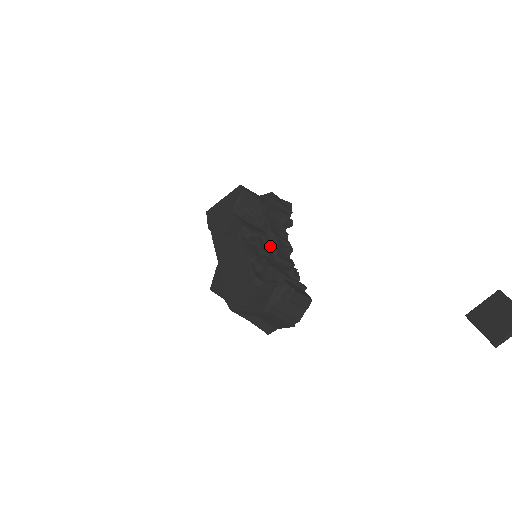
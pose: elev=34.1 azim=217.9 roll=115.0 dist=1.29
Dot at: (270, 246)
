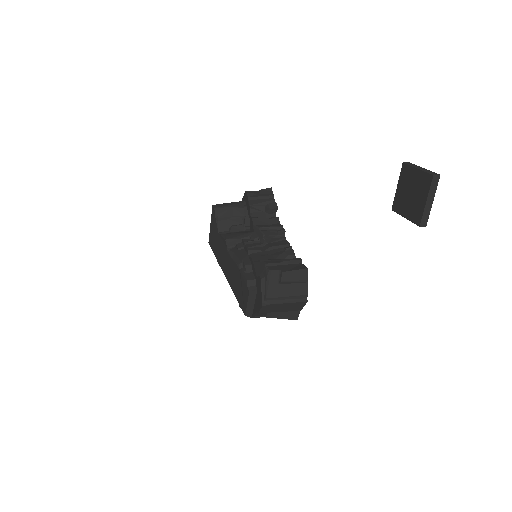
Dot at: (259, 241)
